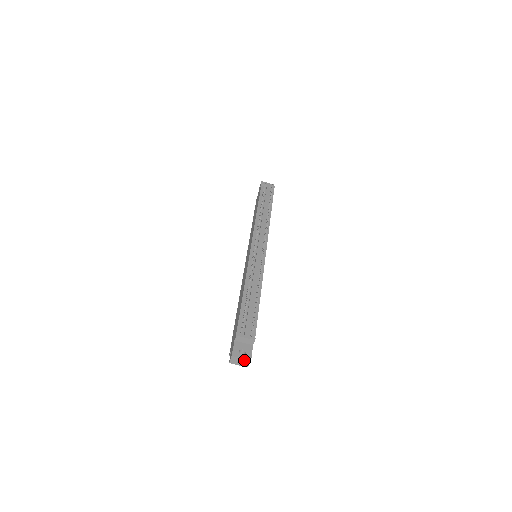
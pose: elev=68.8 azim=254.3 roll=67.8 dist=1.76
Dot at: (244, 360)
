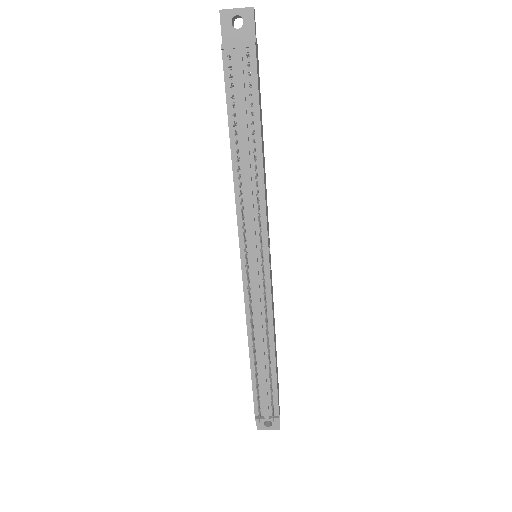
Dot at: (272, 428)
